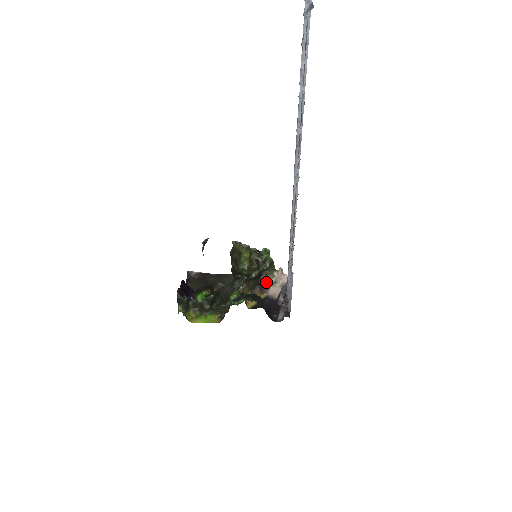
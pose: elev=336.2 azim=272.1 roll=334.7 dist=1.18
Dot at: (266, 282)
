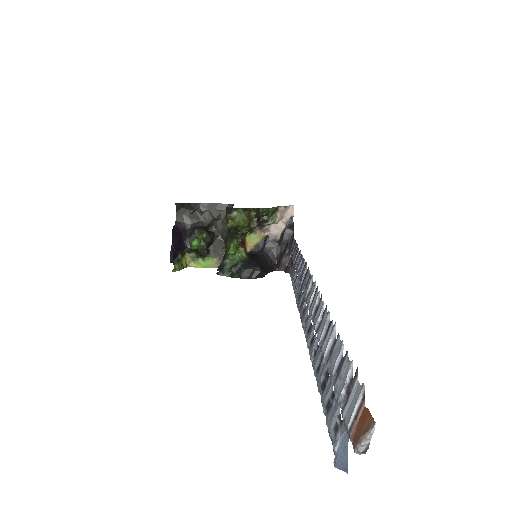
Dot at: (267, 223)
